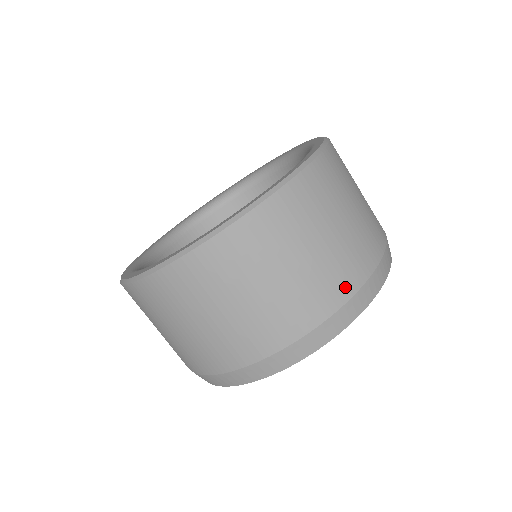
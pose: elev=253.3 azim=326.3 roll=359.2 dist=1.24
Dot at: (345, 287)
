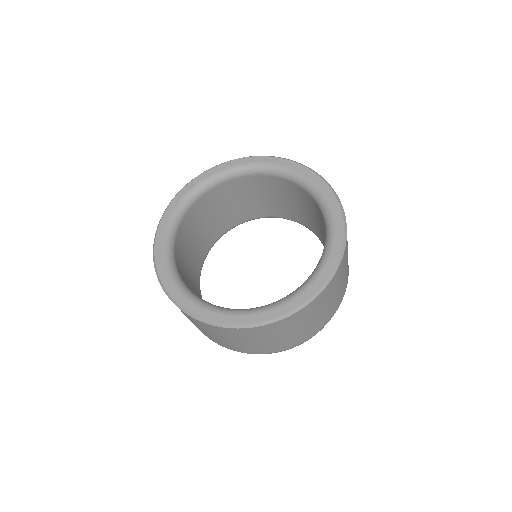
Dot at: (255, 352)
